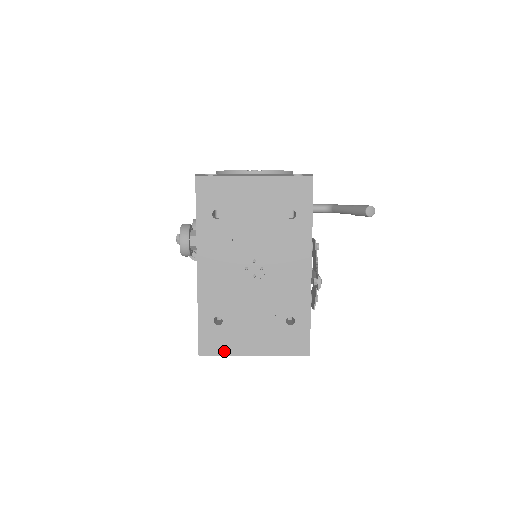
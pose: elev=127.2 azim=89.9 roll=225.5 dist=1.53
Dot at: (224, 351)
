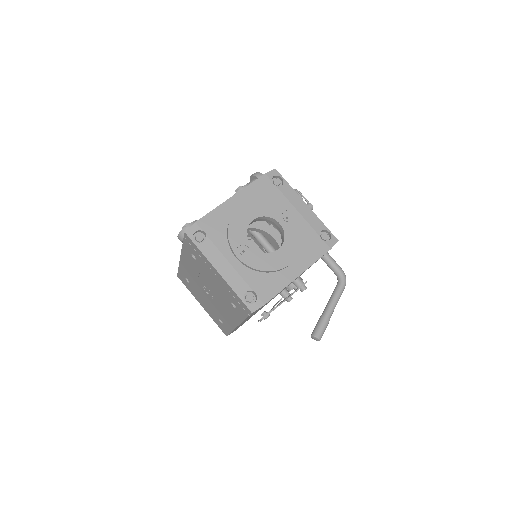
Dot at: (188, 289)
